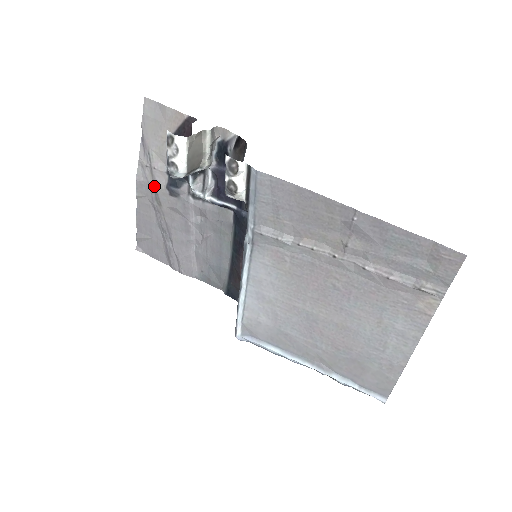
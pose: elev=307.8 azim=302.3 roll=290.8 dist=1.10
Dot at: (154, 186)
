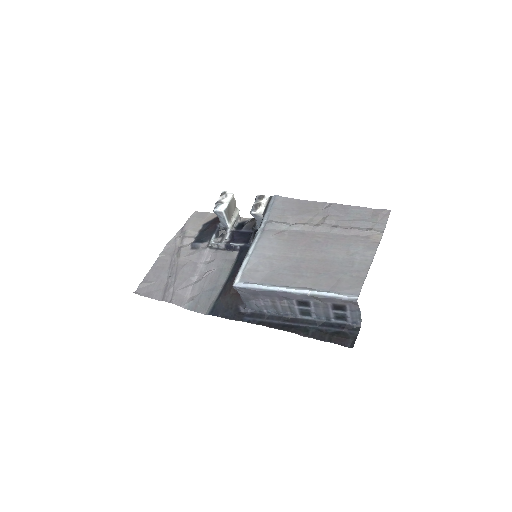
Dot at: (180, 247)
